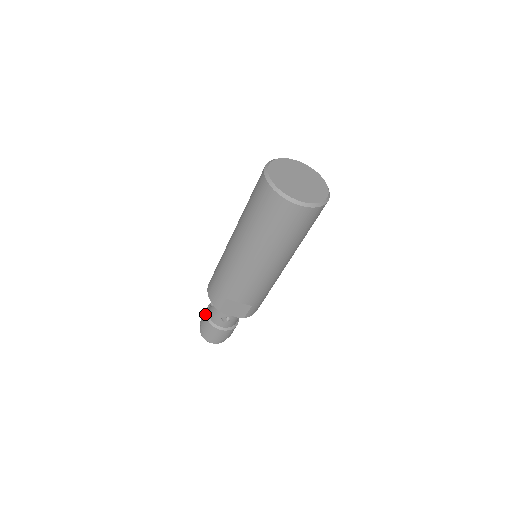
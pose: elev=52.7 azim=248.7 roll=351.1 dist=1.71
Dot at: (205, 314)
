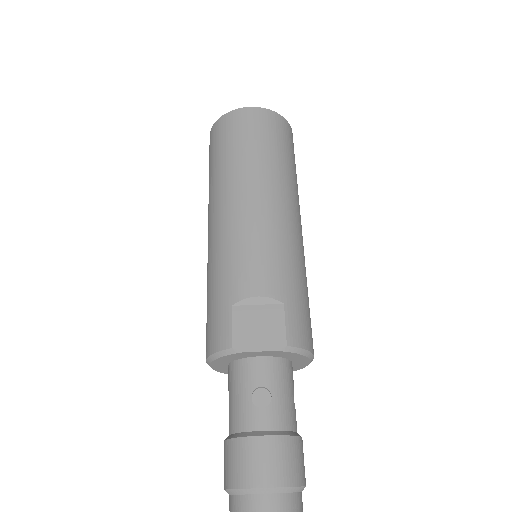
Dot at: occluded
